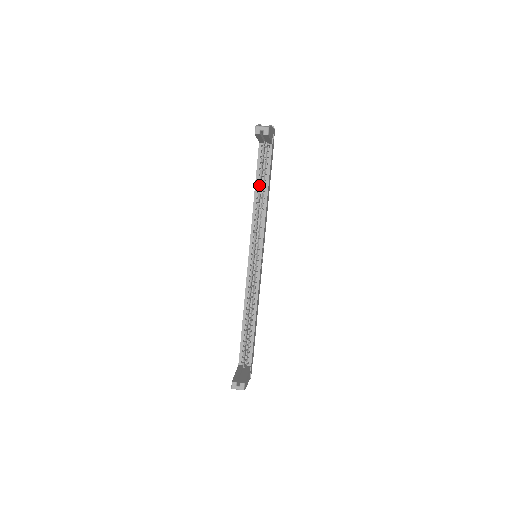
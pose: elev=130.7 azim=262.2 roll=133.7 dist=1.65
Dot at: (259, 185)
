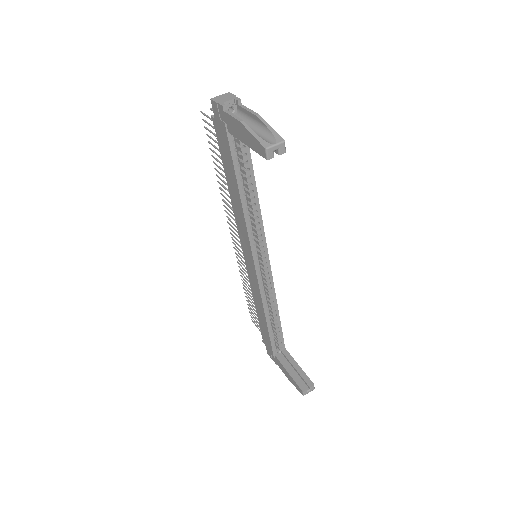
Dot at: occluded
